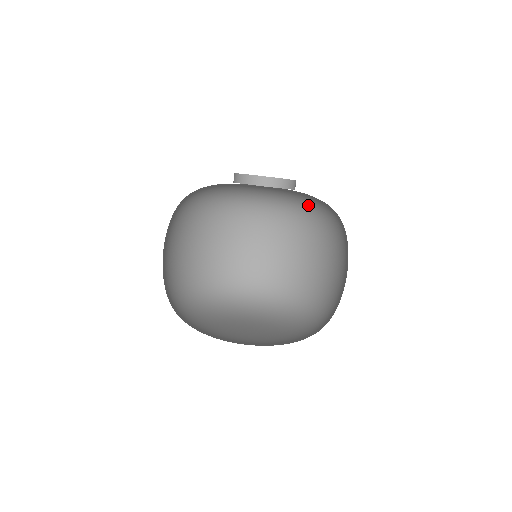
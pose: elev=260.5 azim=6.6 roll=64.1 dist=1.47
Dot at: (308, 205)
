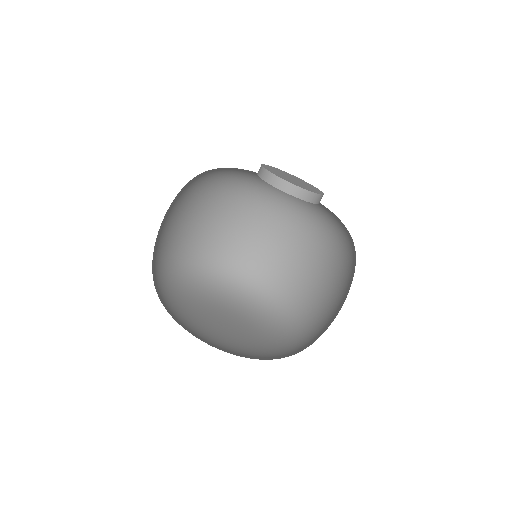
Dot at: (348, 232)
